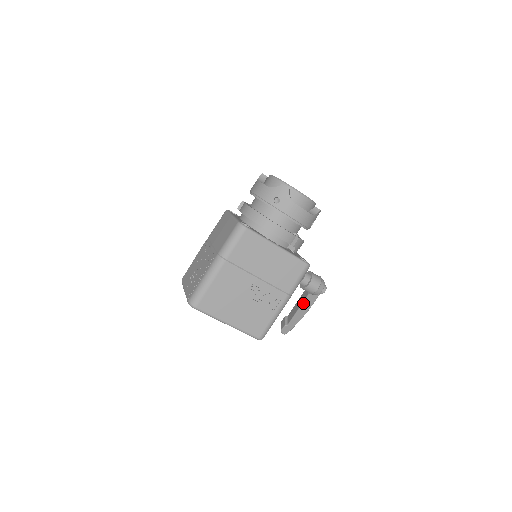
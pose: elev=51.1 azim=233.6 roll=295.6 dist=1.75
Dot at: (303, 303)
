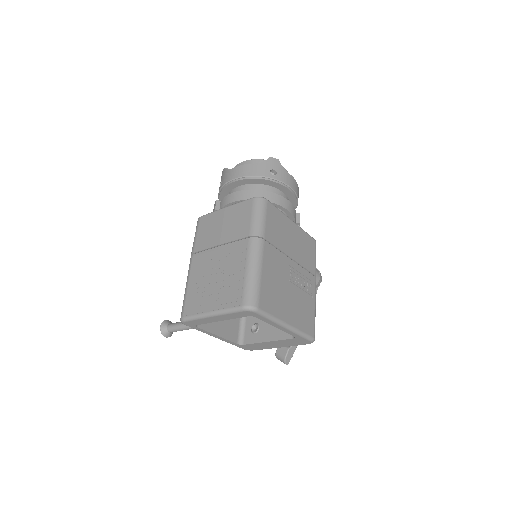
Dot at: occluded
